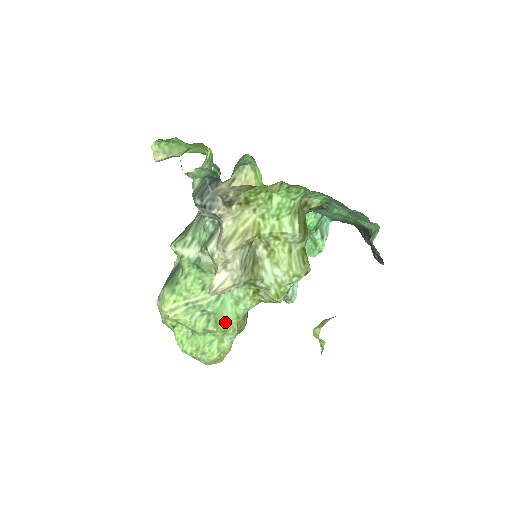
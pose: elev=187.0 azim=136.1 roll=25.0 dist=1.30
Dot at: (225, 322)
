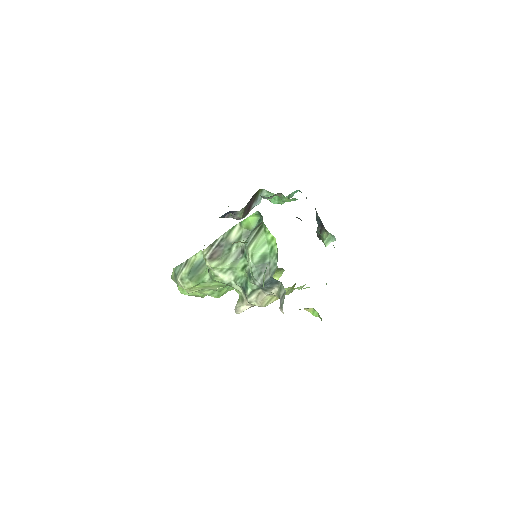
Dot at: occluded
